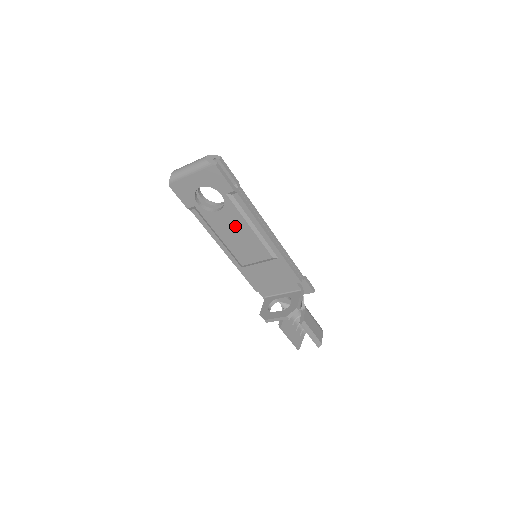
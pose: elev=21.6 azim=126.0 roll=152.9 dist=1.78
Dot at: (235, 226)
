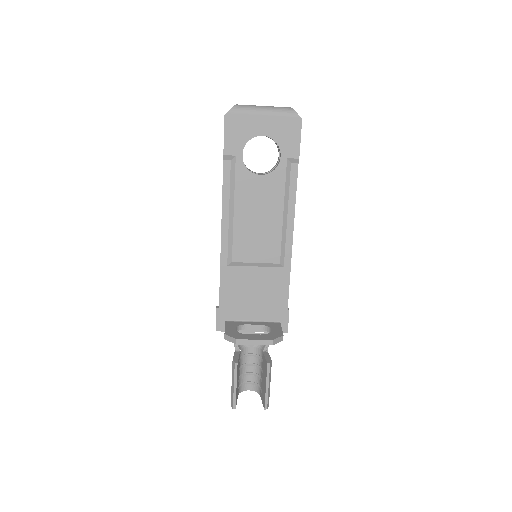
Dot at: (266, 203)
